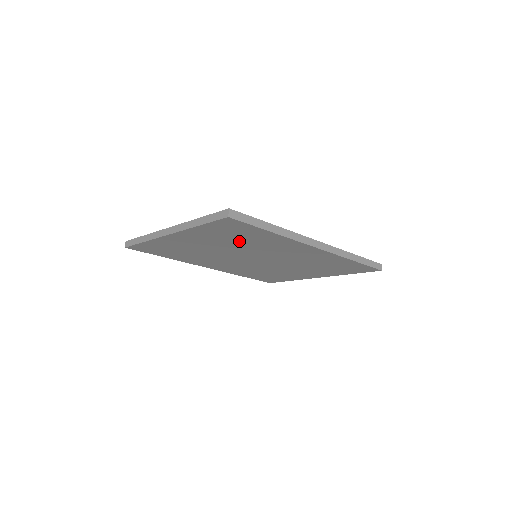
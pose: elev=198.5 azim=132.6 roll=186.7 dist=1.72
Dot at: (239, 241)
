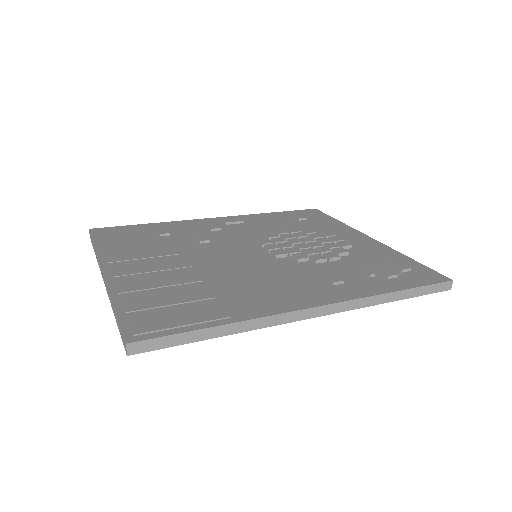
Dot at: occluded
